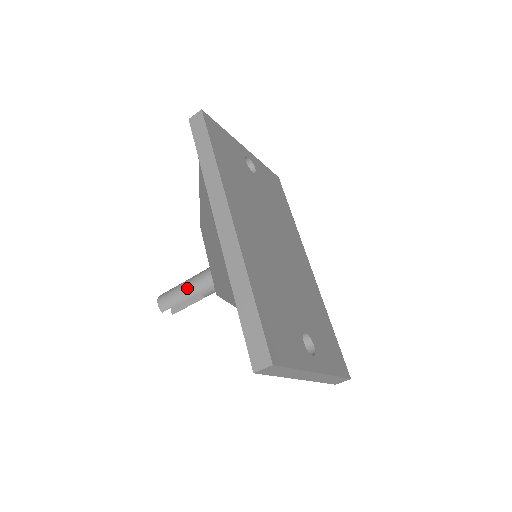
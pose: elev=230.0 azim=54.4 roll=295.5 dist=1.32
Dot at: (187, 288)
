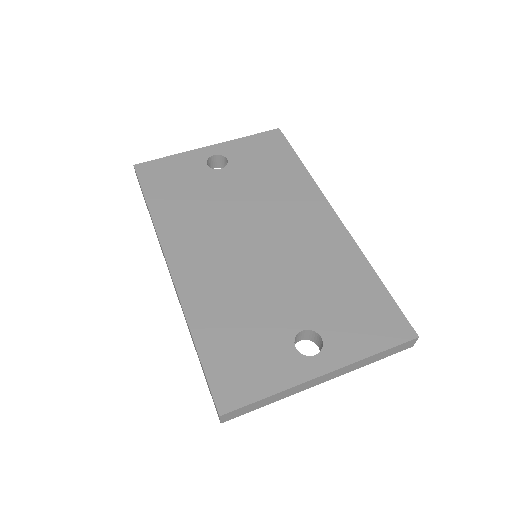
Dot at: occluded
